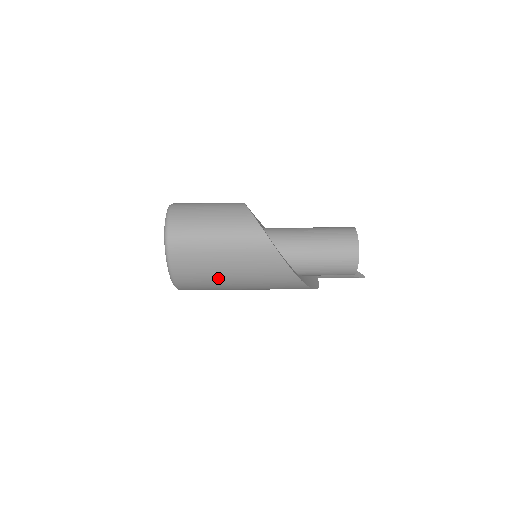
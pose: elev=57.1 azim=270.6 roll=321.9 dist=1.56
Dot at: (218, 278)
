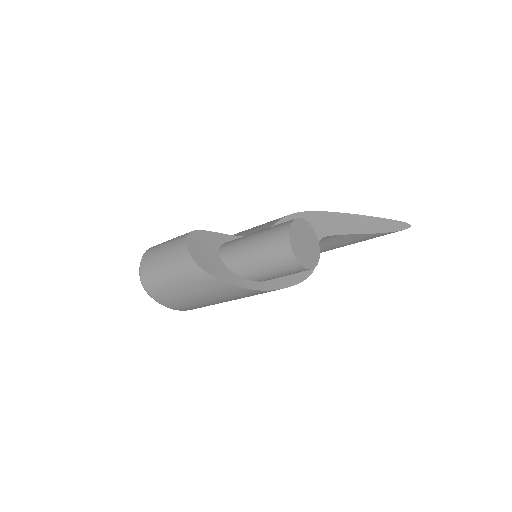
Dot at: (198, 303)
